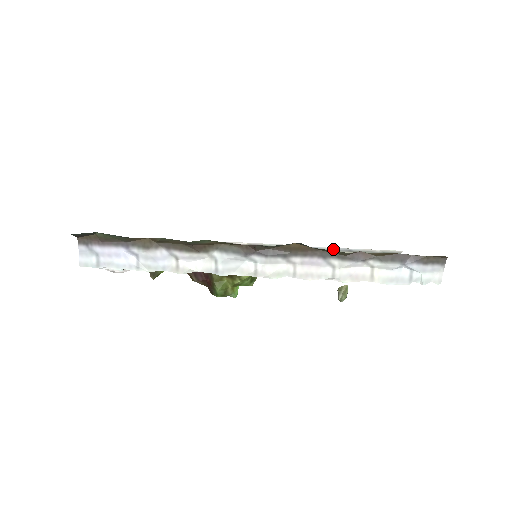
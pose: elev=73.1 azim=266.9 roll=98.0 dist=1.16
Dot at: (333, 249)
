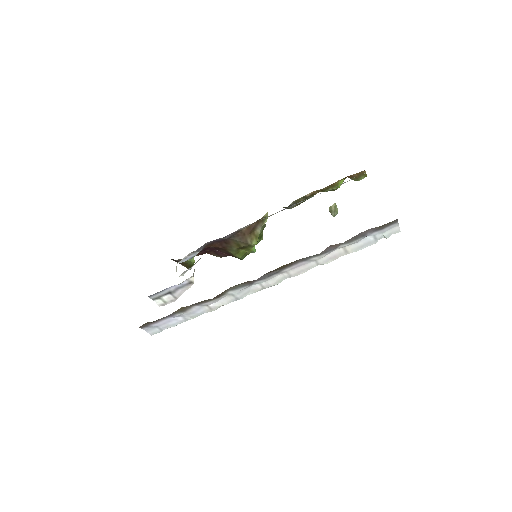
Dot at: occluded
